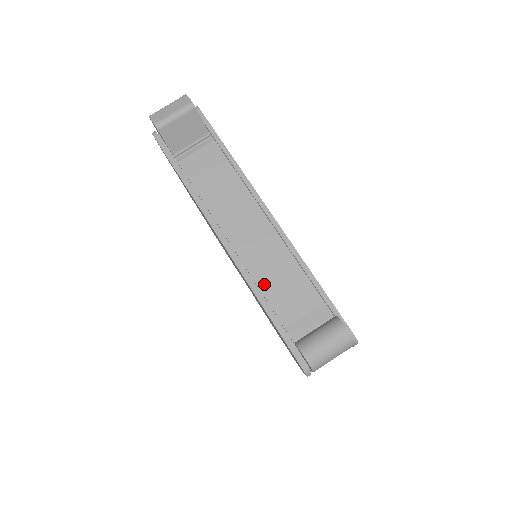
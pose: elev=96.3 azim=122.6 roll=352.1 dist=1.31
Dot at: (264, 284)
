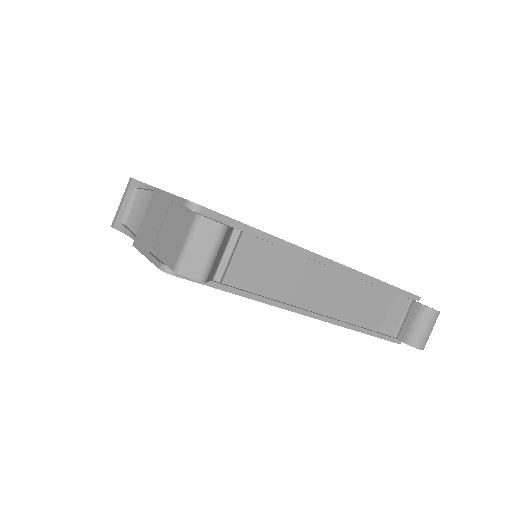
Dot at: (353, 317)
